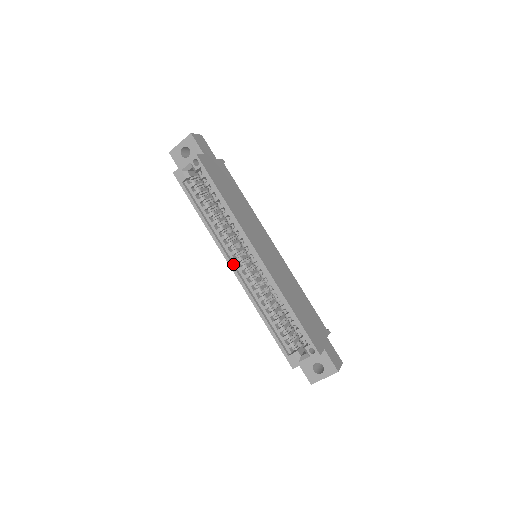
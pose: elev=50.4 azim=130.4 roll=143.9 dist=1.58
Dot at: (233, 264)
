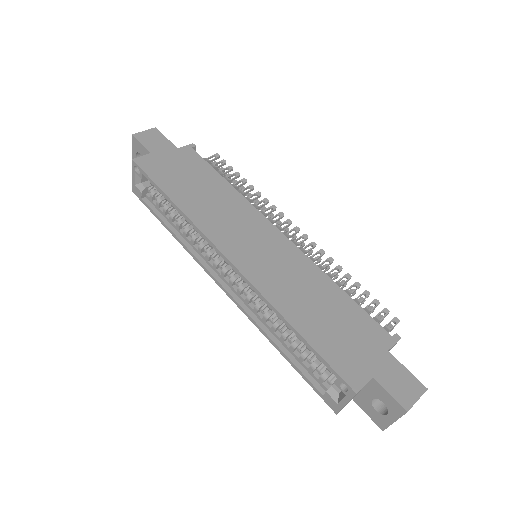
Dot at: (220, 280)
